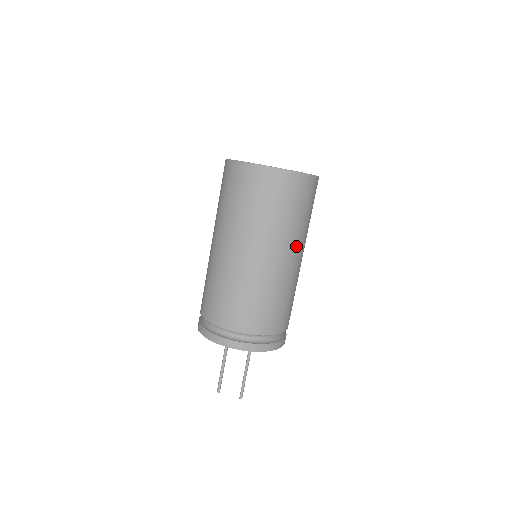
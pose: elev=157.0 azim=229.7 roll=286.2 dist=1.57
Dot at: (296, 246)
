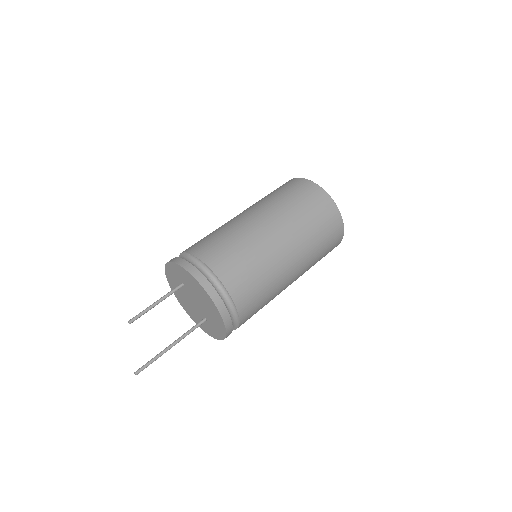
Dot at: (293, 238)
